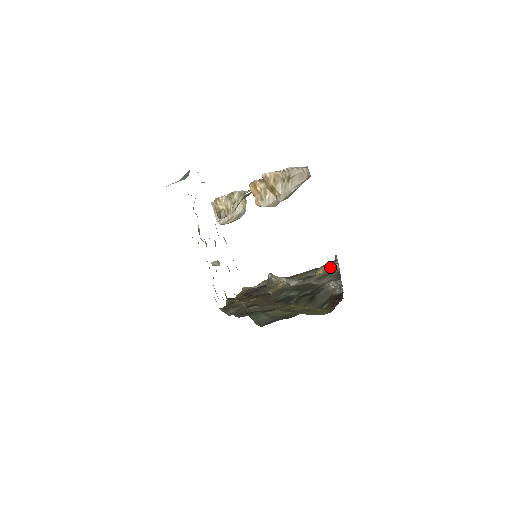
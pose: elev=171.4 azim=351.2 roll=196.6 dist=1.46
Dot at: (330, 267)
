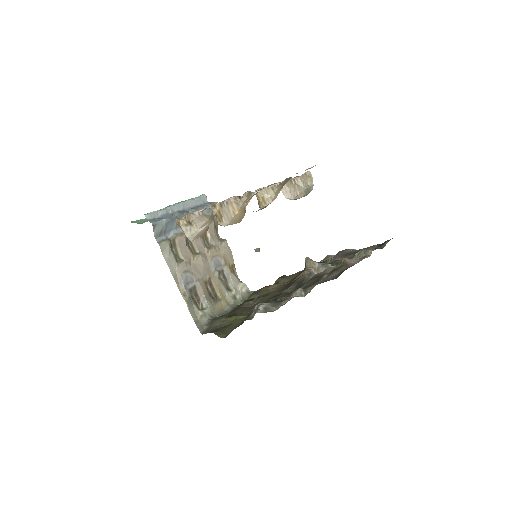
Dot at: (364, 253)
